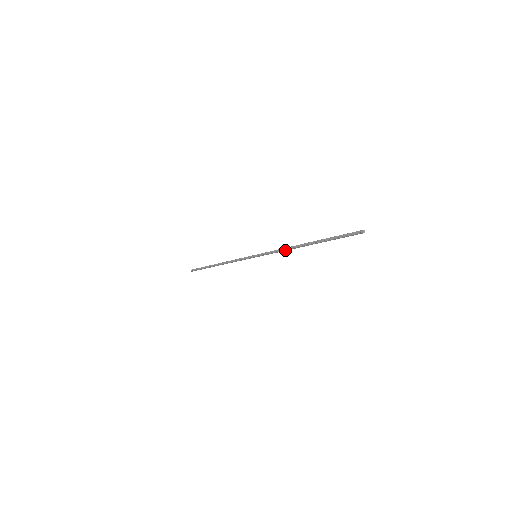
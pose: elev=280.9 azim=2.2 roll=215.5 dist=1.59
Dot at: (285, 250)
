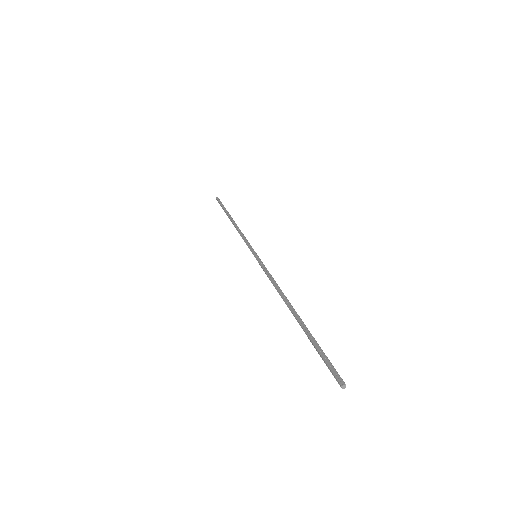
Dot at: (276, 288)
